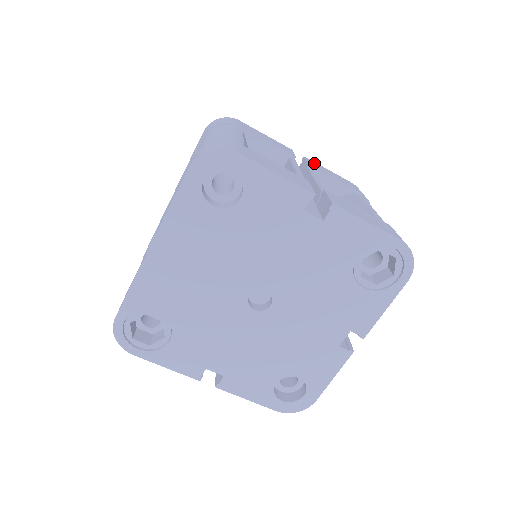
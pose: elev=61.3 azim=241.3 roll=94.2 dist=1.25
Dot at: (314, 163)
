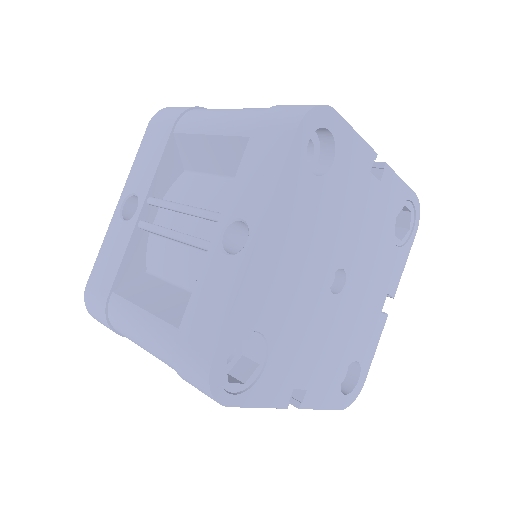
Dot at: occluded
